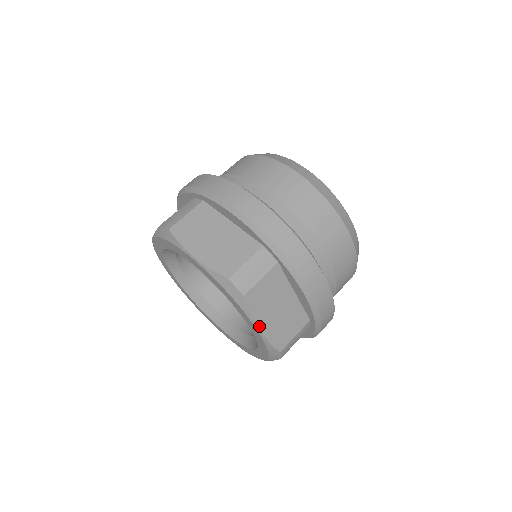
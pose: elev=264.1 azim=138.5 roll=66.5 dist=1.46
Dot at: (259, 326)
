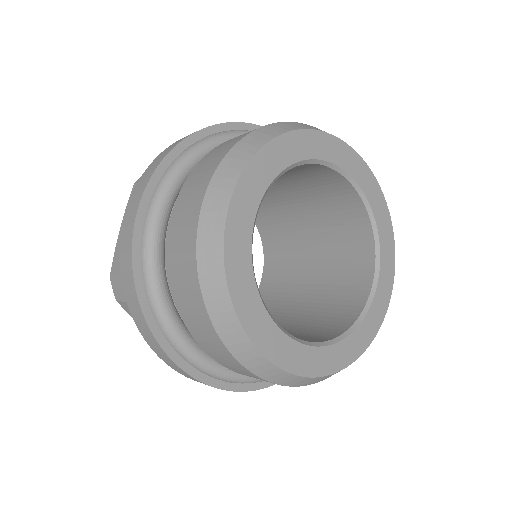
Dot at: occluded
